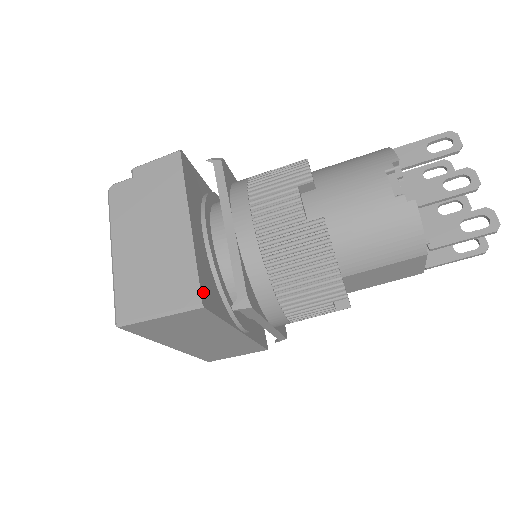
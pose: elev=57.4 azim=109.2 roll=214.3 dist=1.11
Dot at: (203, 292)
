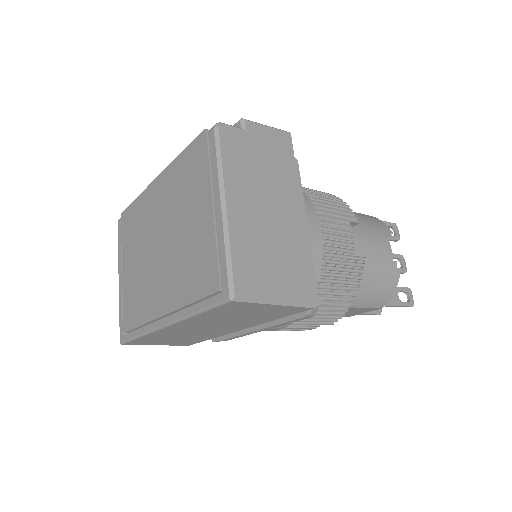
Dot at: (309, 291)
